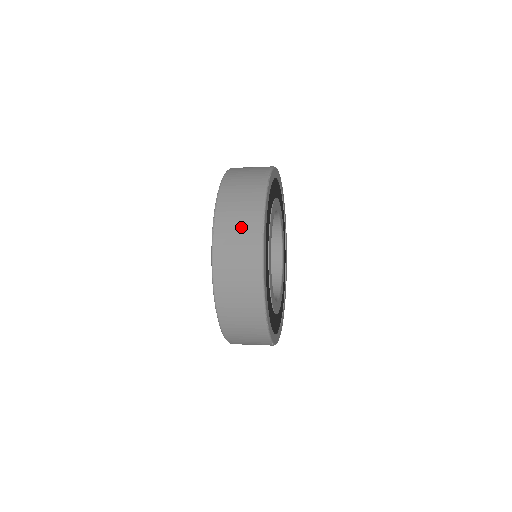
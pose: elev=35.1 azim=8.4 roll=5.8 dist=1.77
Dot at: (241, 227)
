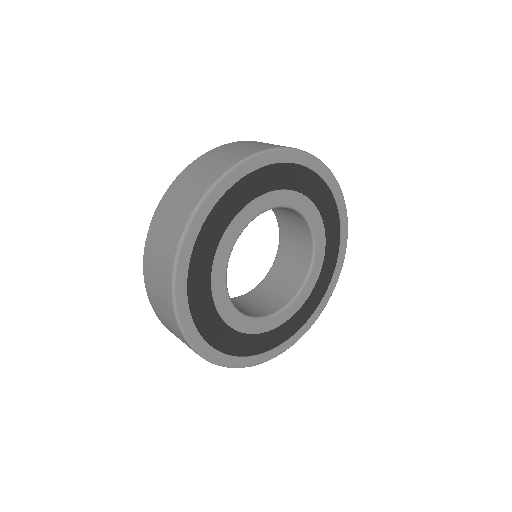
Dot at: occluded
